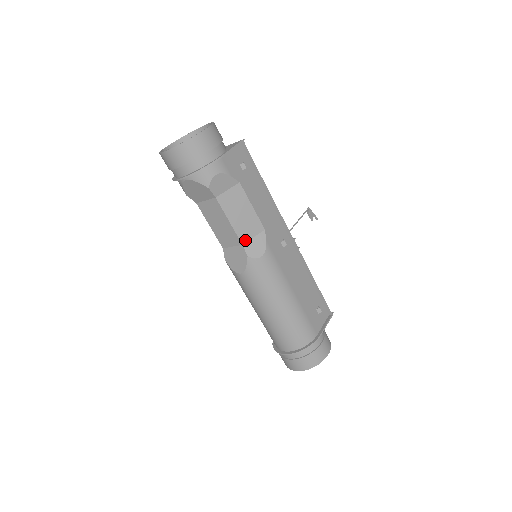
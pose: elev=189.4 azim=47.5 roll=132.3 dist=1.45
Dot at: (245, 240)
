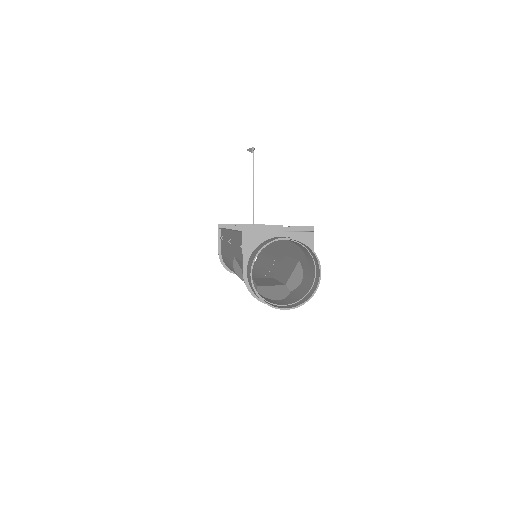
Dot at: (276, 275)
